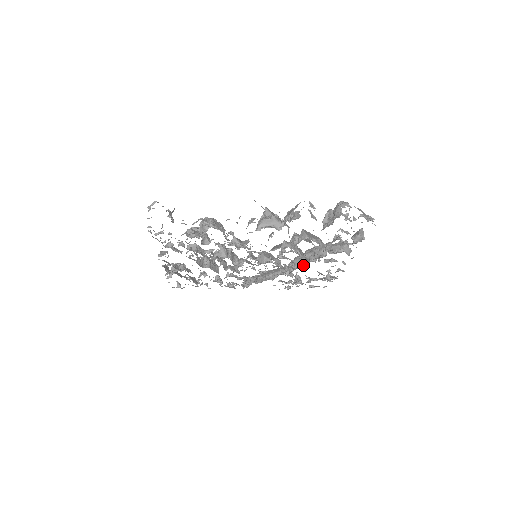
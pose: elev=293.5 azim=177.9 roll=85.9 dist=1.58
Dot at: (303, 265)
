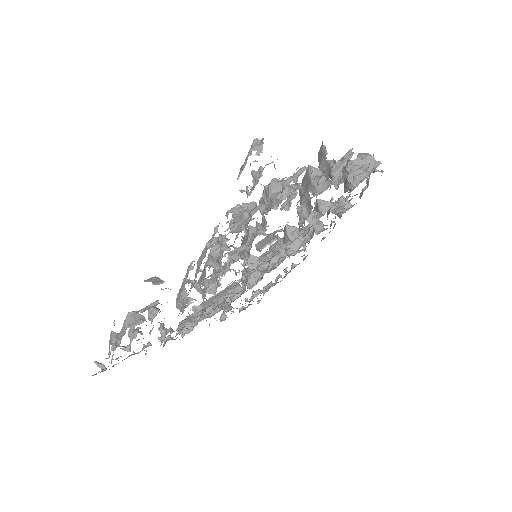
Dot at: occluded
